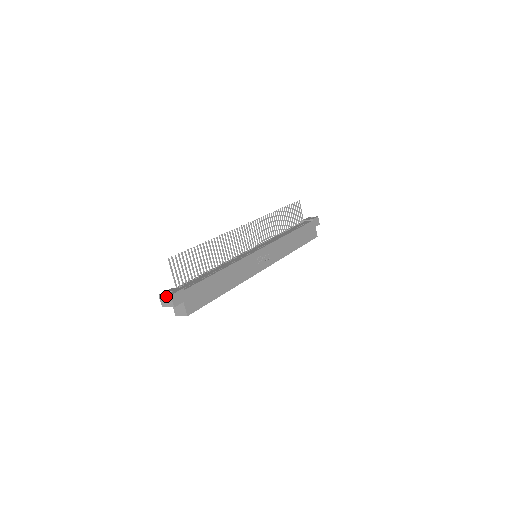
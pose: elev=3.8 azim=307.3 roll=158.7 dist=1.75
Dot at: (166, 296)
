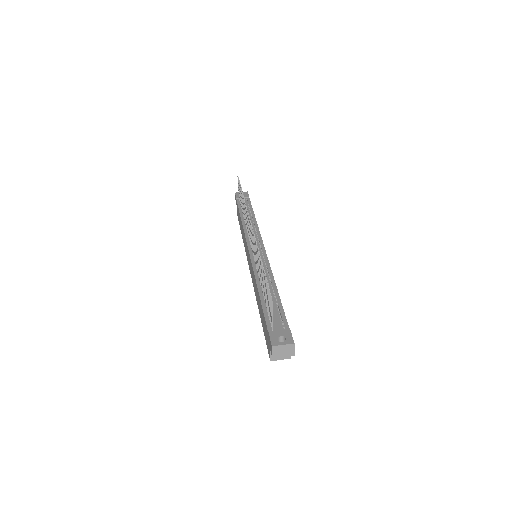
Dot at: (286, 346)
